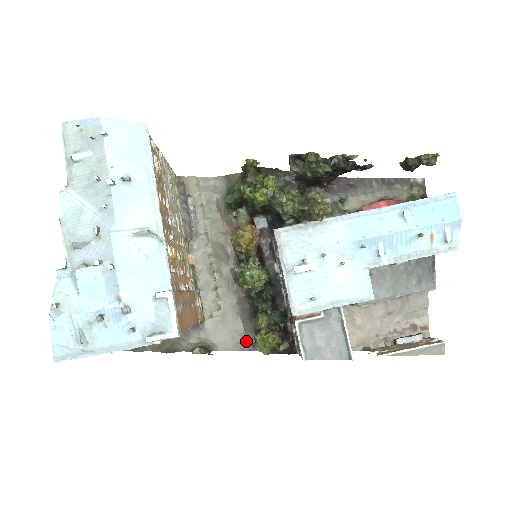
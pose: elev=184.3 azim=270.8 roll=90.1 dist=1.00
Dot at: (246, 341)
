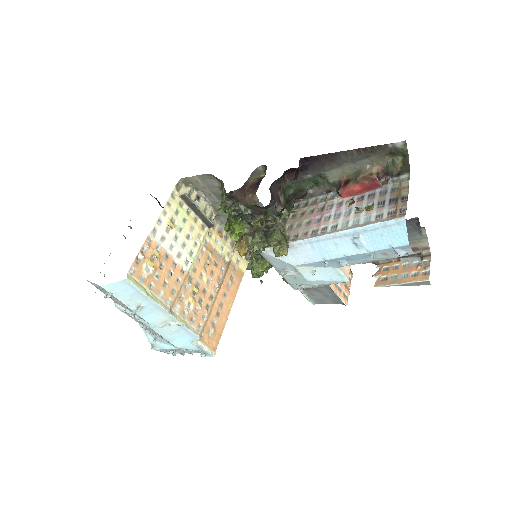
Dot at: occluded
